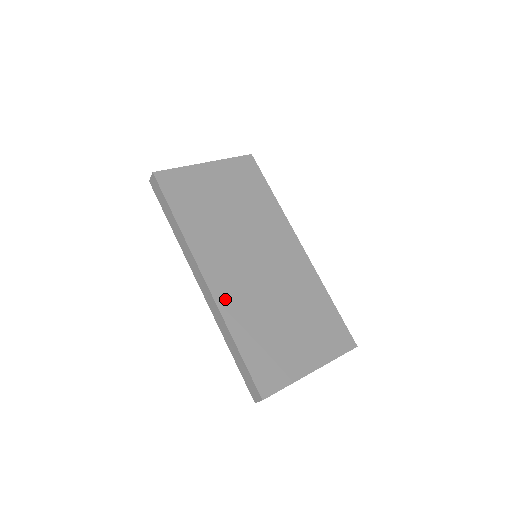
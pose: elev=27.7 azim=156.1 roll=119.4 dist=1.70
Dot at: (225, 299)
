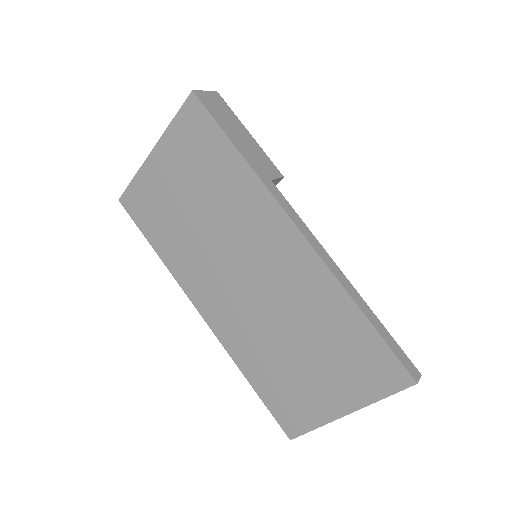
Dot at: (226, 335)
